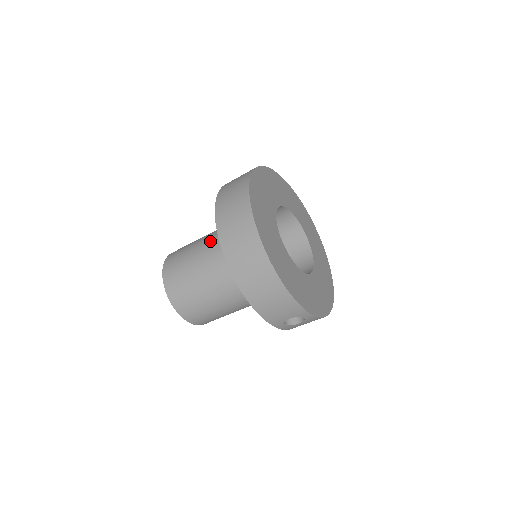
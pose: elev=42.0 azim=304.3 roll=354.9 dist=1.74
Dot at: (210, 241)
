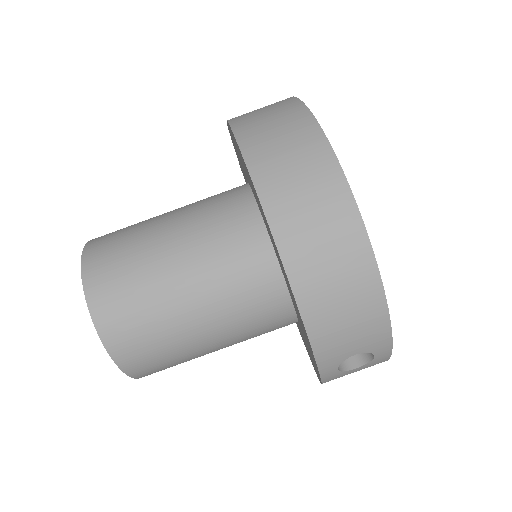
Dot at: (191, 212)
